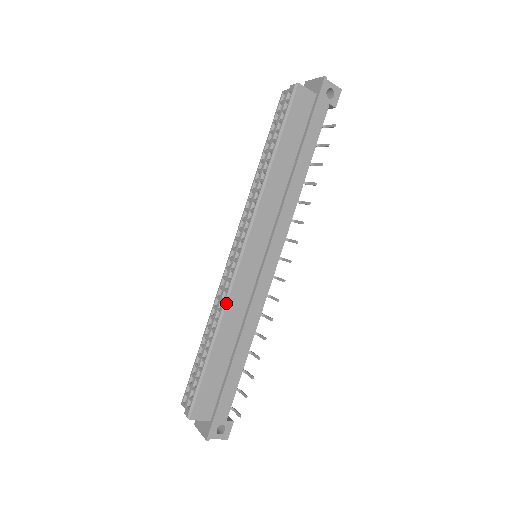
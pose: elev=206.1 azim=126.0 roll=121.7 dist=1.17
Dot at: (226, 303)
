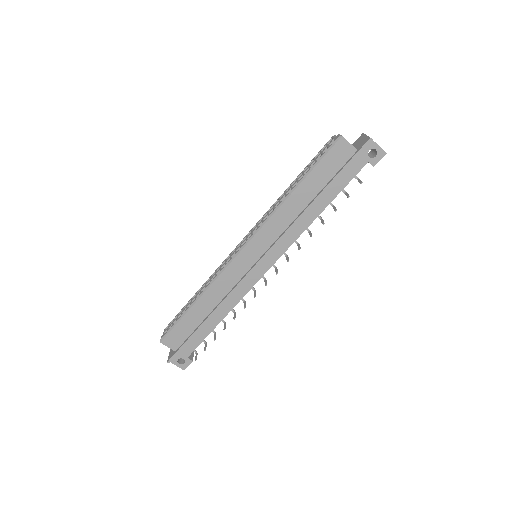
Dot at: (215, 279)
